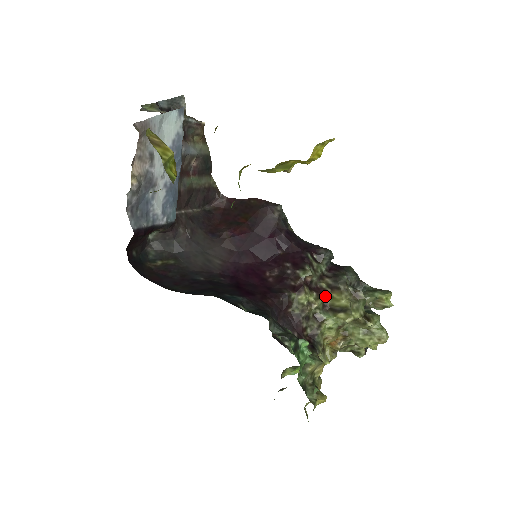
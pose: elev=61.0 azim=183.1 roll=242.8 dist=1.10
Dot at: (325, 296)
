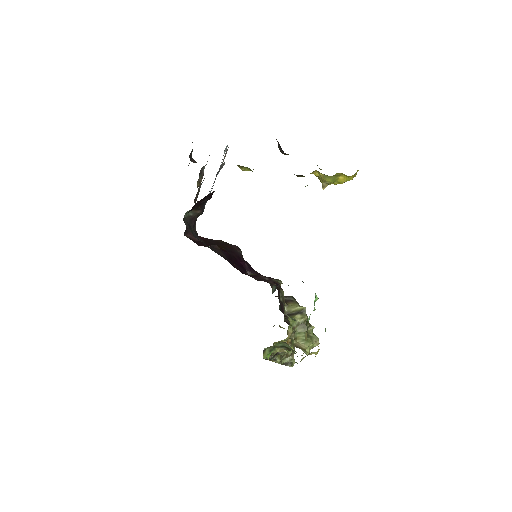
Dot at: occluded
